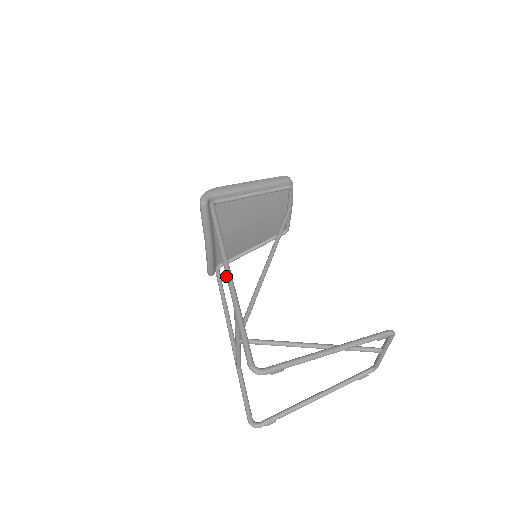
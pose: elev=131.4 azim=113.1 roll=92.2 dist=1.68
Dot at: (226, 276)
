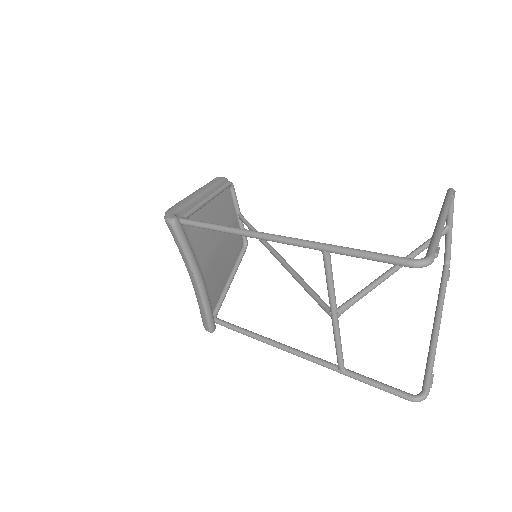
Dot at: (278, 240)
